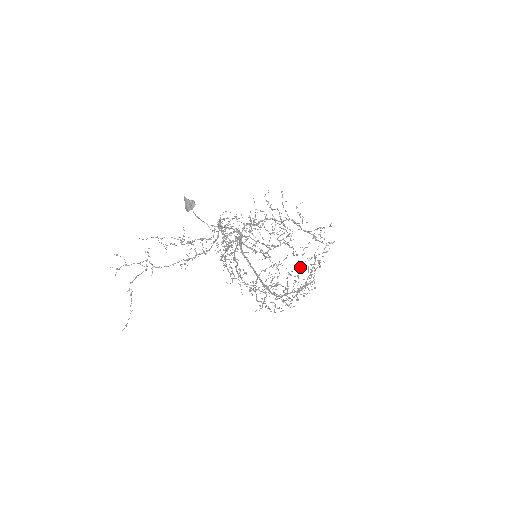
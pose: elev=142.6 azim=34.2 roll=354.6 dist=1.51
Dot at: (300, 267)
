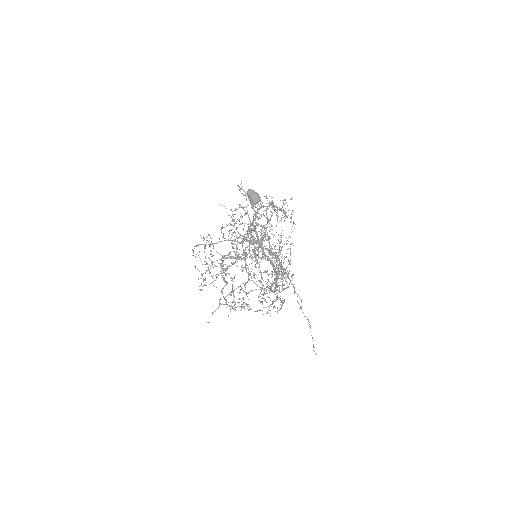
Dot at: (256, 263)
